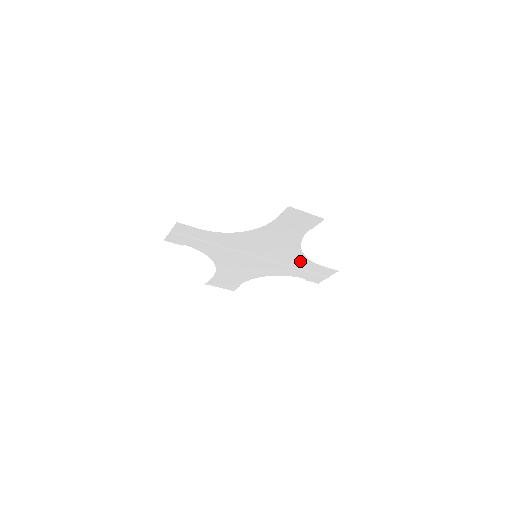
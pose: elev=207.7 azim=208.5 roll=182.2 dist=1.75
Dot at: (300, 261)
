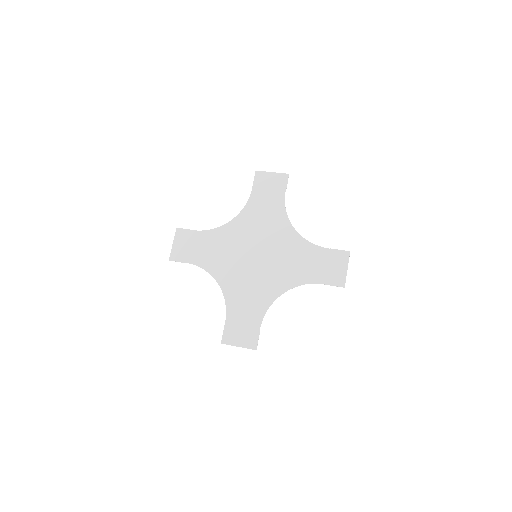
Dot at: (277, 216)
